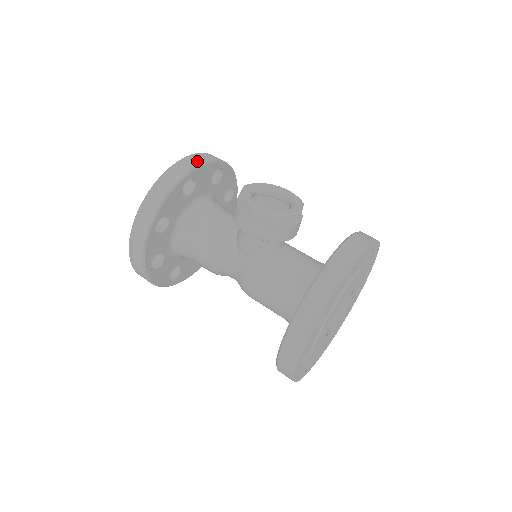
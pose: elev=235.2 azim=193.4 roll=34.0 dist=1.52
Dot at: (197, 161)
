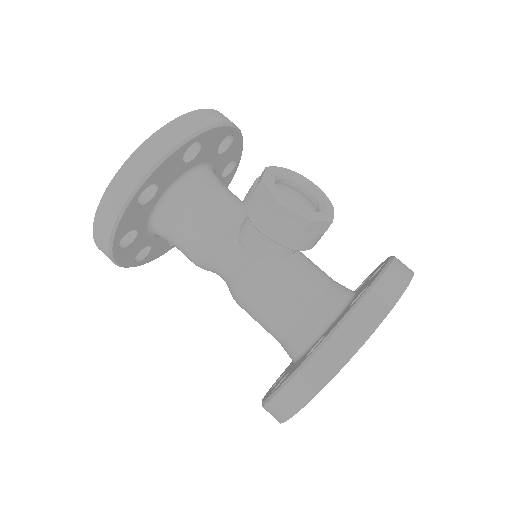
Dot at: (209, 120)
